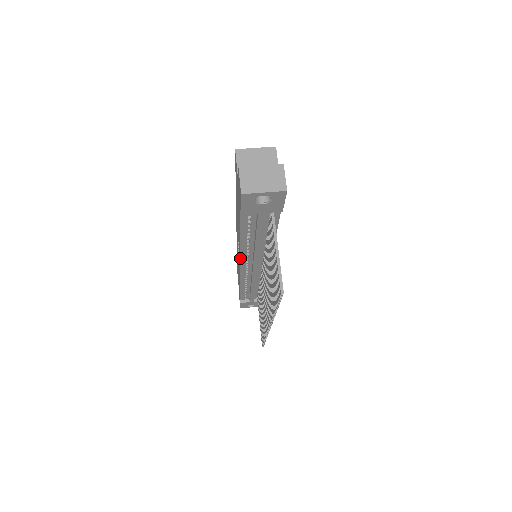
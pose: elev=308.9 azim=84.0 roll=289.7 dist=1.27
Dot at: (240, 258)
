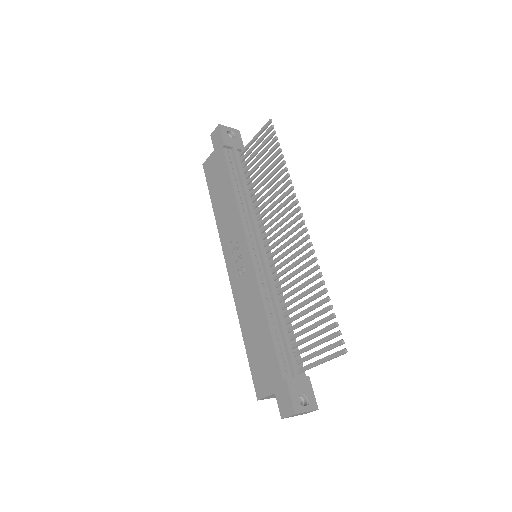
Dot at: (243, 226)
